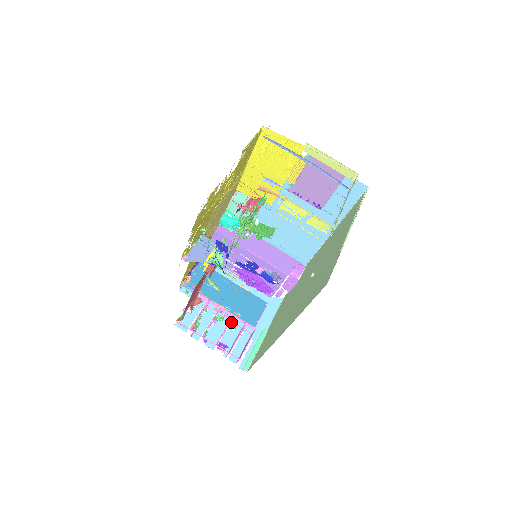
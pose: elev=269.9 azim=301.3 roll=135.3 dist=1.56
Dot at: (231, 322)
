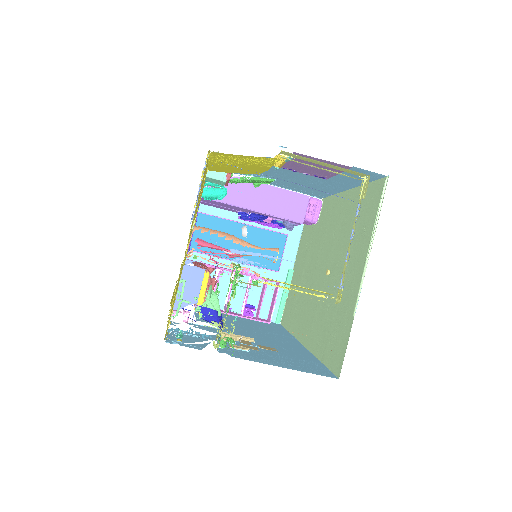
Dot at: occluded
